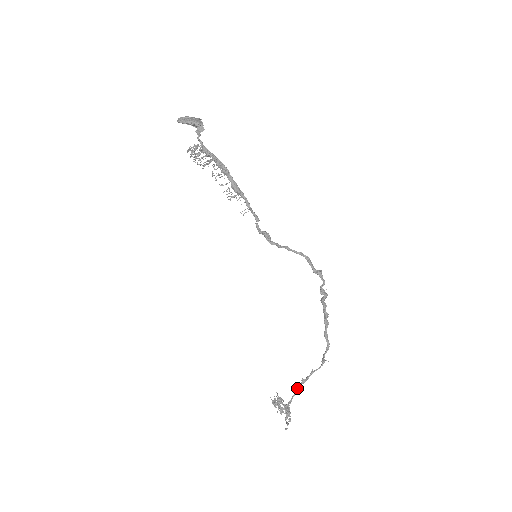
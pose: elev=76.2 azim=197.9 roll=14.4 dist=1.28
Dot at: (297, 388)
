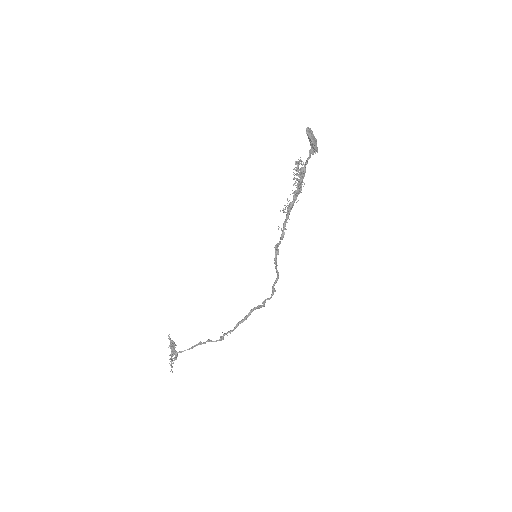
Dot at: (194, 346)
